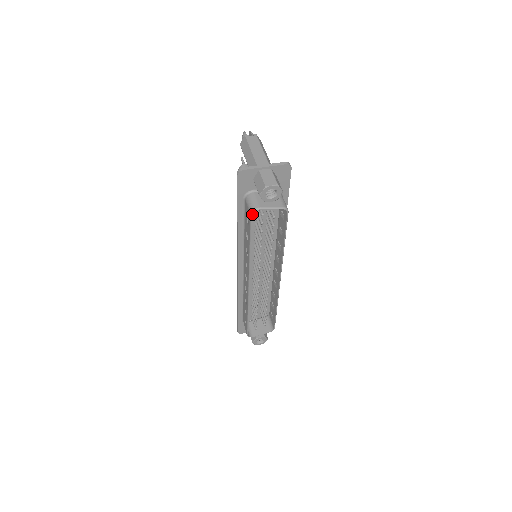
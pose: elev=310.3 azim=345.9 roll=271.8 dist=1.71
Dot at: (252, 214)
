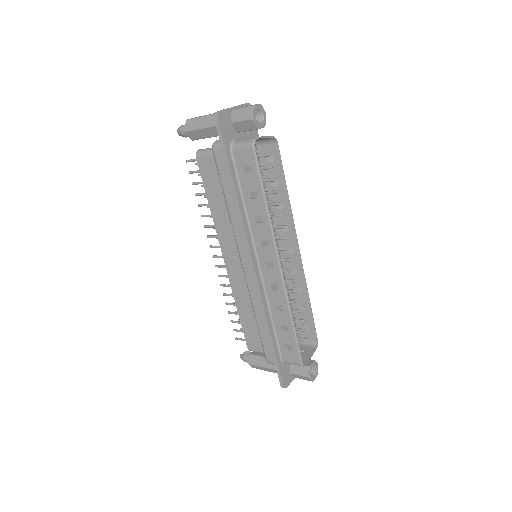
Dot at: (254, 146)
